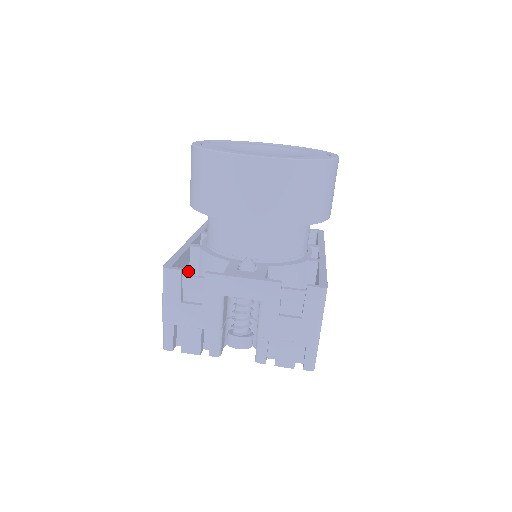
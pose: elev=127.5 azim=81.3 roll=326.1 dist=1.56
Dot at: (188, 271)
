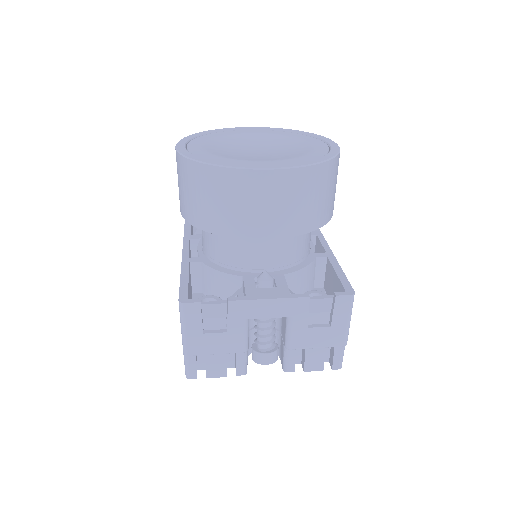
Dot at: (191, 288)
